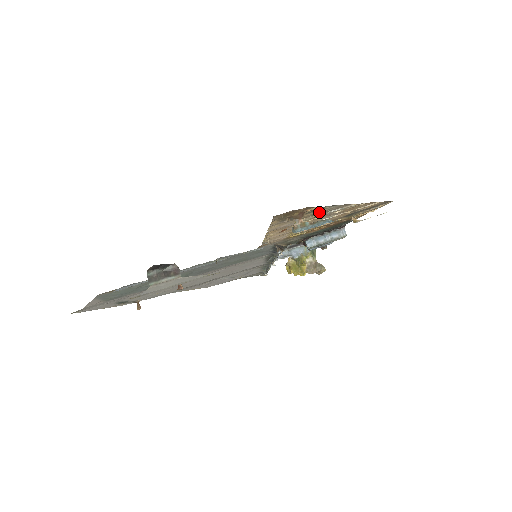
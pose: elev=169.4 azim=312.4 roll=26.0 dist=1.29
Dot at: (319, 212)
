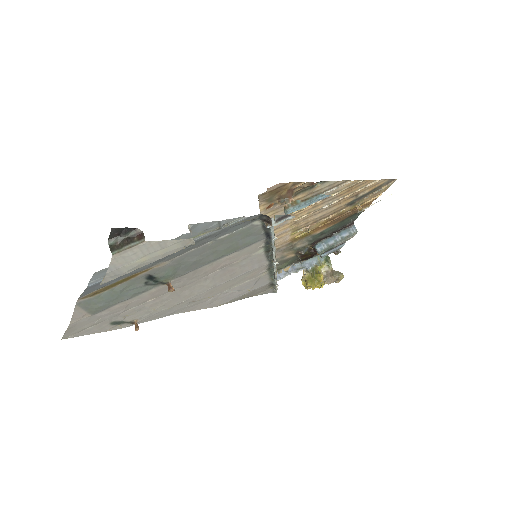
Dot at: (312, 193)
